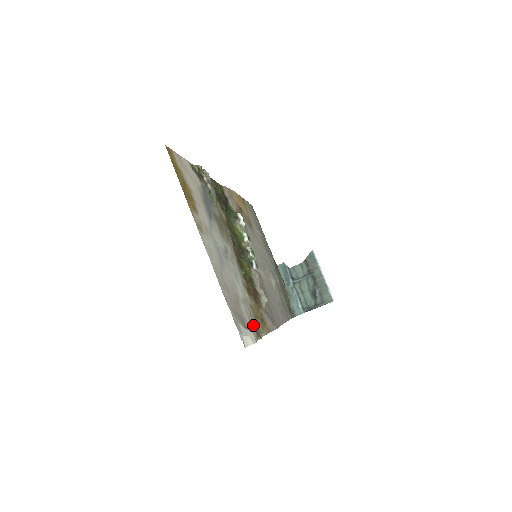
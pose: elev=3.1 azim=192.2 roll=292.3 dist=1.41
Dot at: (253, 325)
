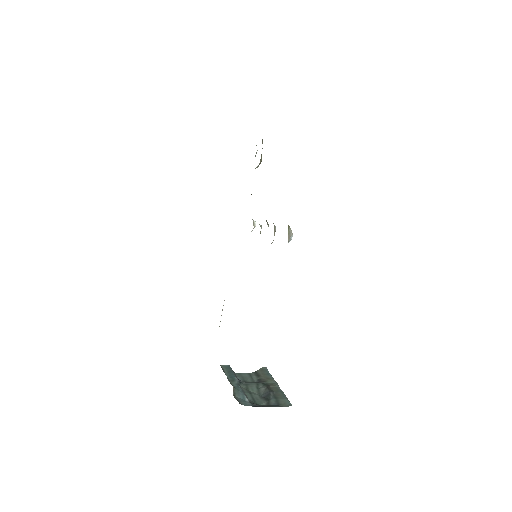
Dot at: occluded
